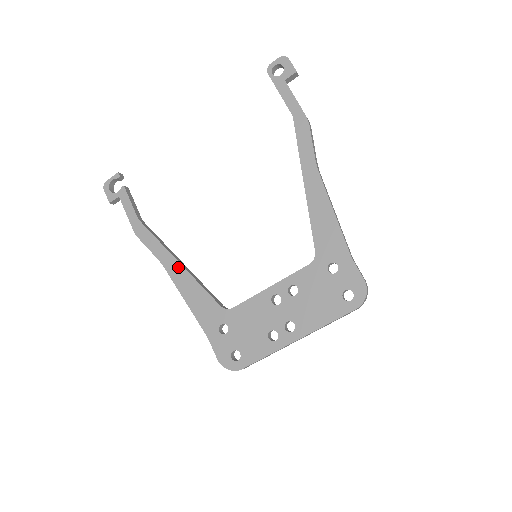
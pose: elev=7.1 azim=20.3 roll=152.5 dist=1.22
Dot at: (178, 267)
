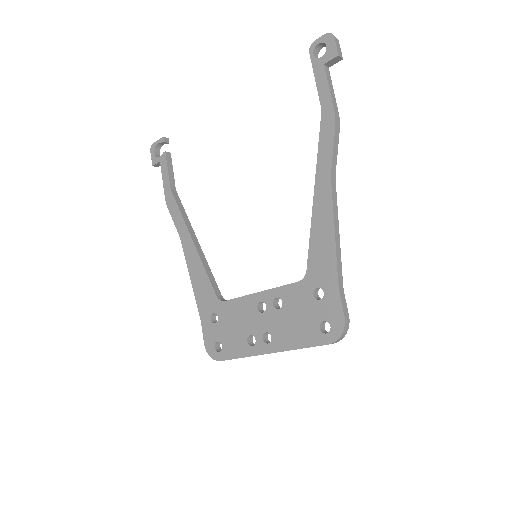
Dot at: (191, 246)
